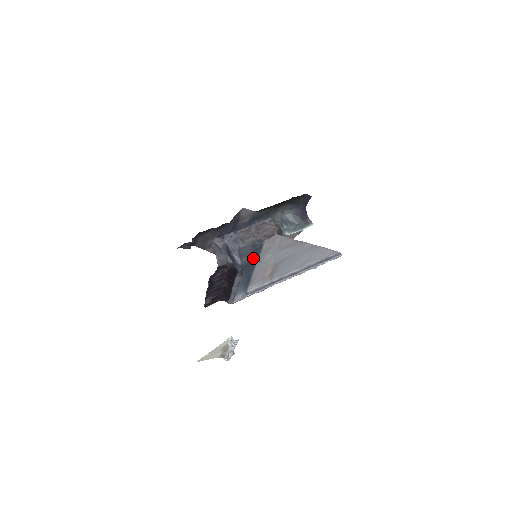
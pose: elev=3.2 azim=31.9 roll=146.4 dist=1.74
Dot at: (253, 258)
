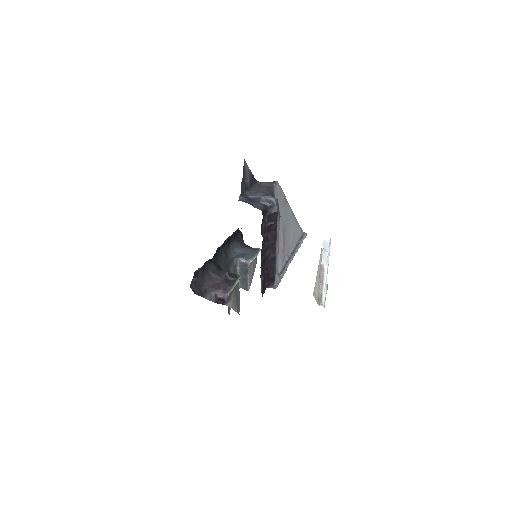
Dot at: occluded
